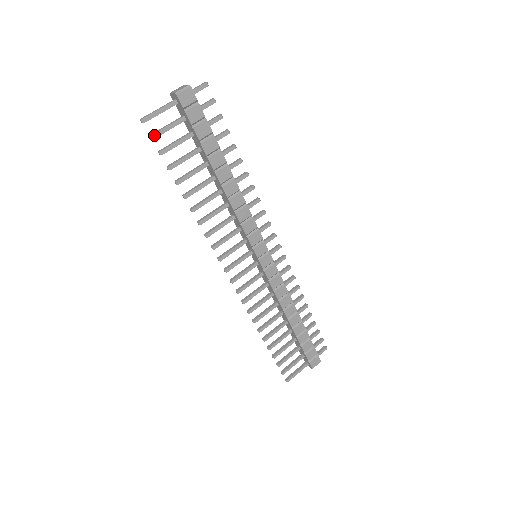
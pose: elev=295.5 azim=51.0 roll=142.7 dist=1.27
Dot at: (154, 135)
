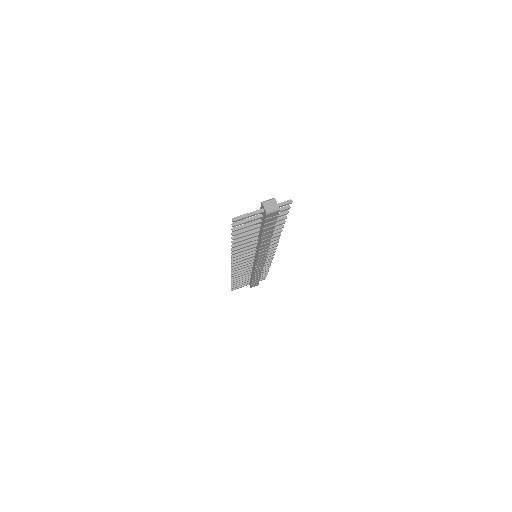
Dot at: occluded
